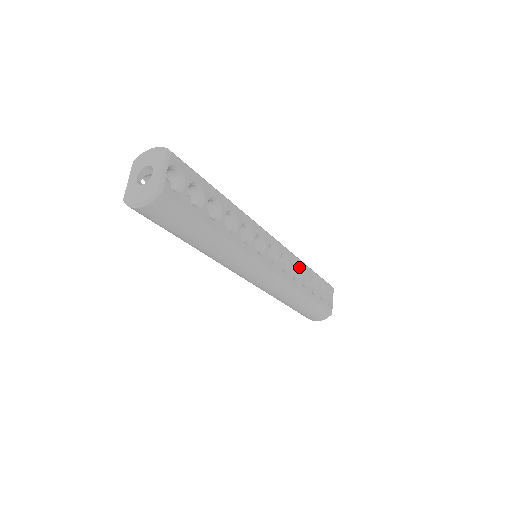
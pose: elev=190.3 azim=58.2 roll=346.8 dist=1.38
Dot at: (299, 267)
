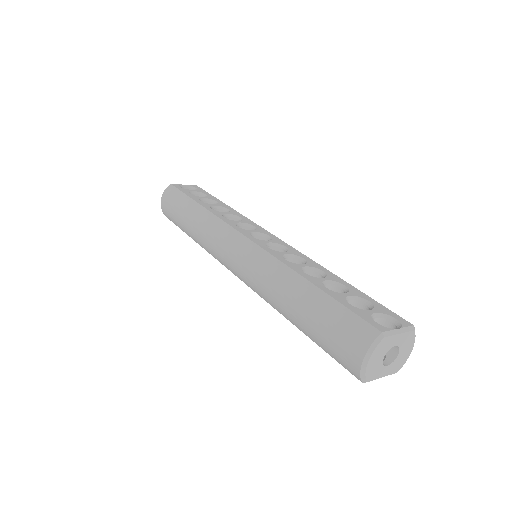
Dot at: (309, 264)
